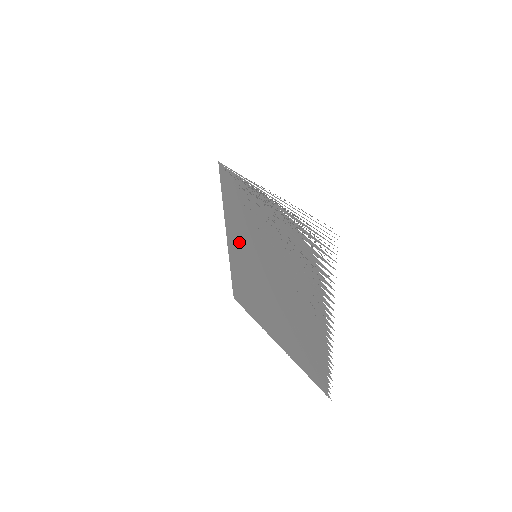
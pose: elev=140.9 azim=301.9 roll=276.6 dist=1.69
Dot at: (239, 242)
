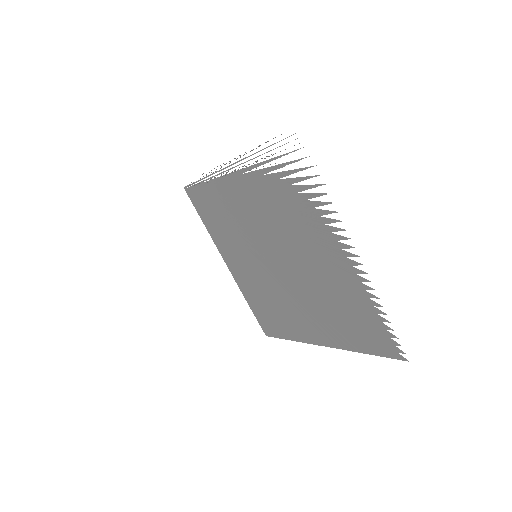
Dot at: (237, 258)
